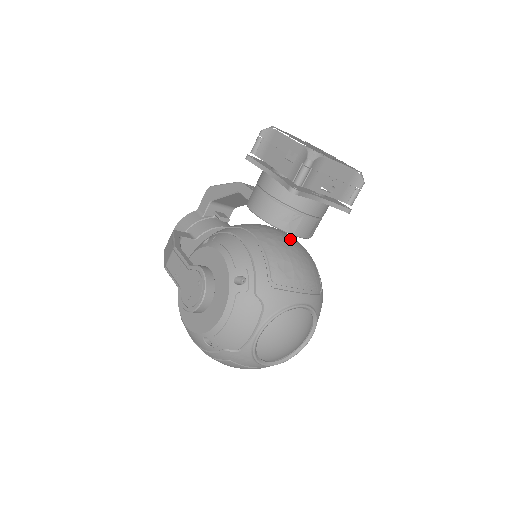
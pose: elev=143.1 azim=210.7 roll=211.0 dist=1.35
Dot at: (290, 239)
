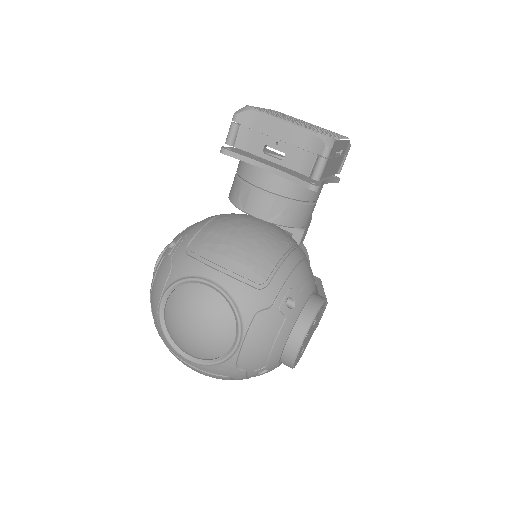
Dot at: (259, 225)
